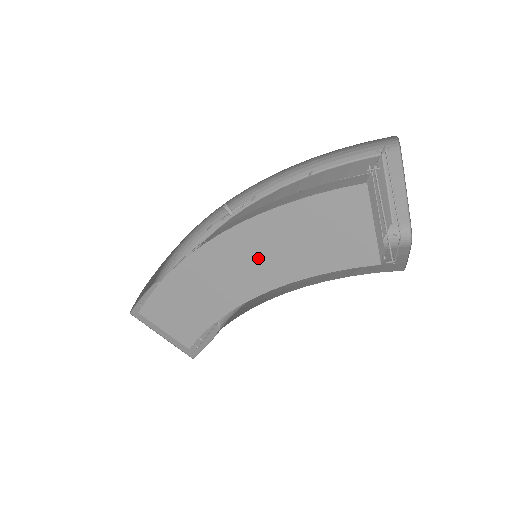
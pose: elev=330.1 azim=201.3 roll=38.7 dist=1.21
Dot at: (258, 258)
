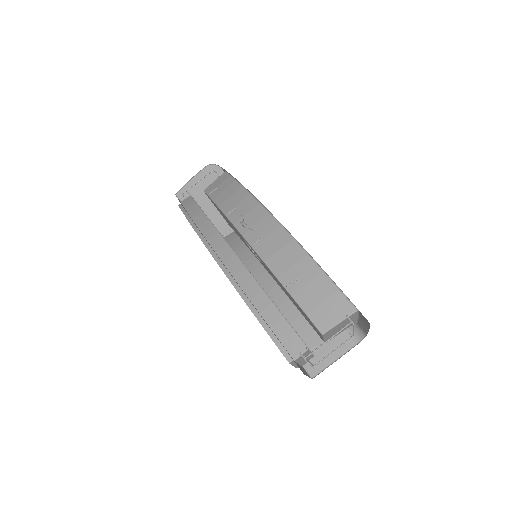
Dot at: occluded
